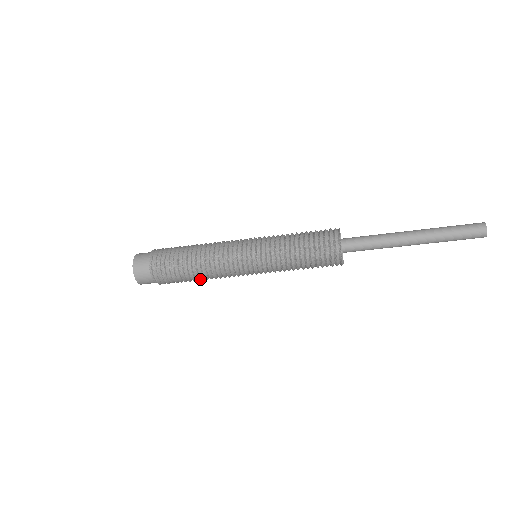
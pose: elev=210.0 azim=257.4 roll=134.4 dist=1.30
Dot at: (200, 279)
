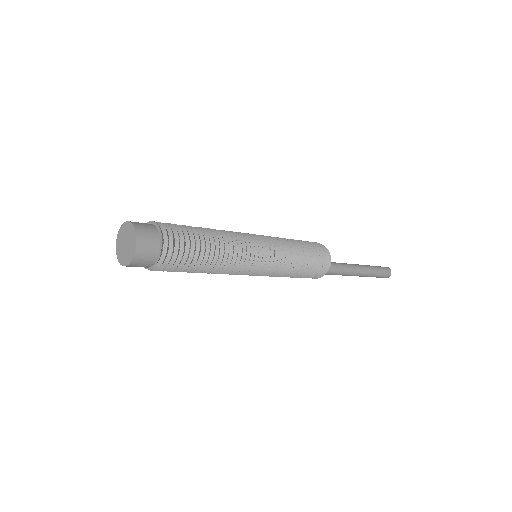
Dot at: occluded
